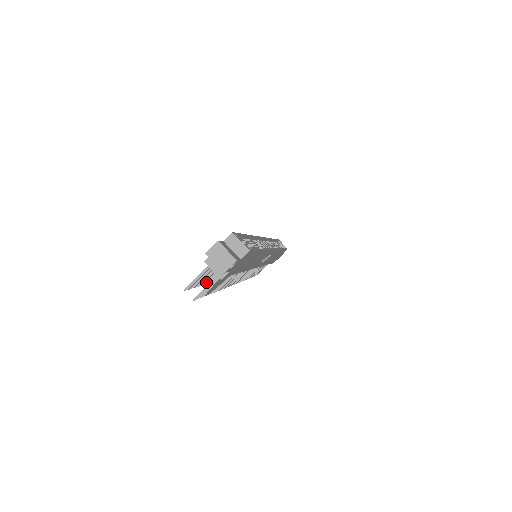
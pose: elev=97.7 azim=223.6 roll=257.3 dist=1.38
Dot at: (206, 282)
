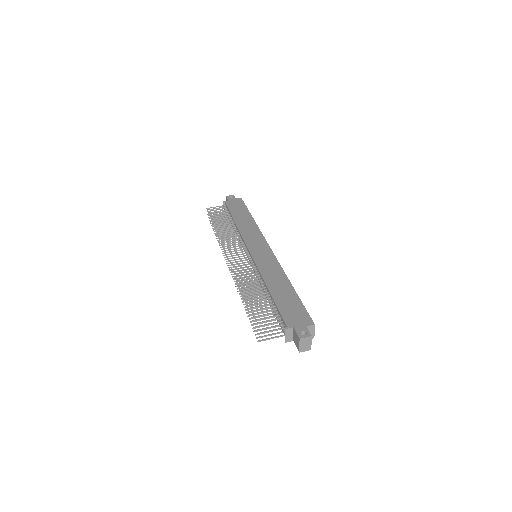
Dot at: occluded
